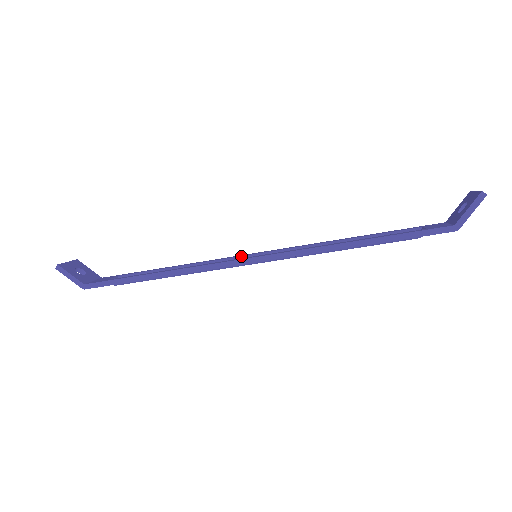
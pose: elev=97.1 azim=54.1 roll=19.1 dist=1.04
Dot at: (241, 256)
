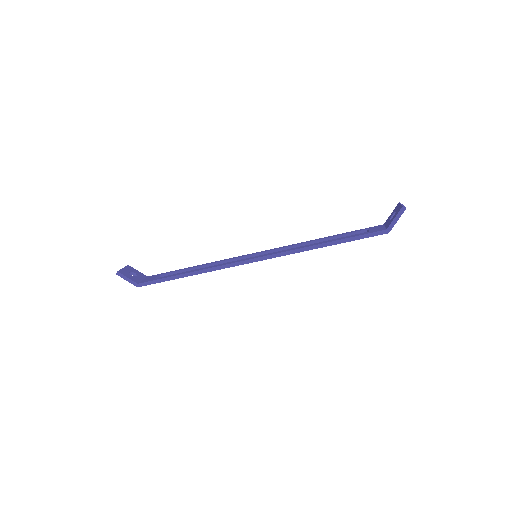
Dot at: (246, 256)
